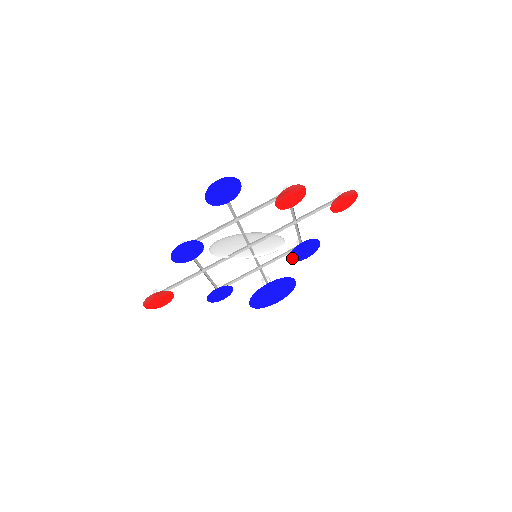
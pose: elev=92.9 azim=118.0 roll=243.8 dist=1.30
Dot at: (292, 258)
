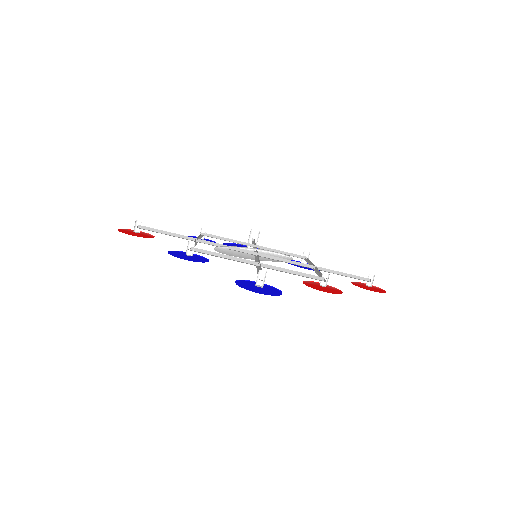
Dot at: occluded
